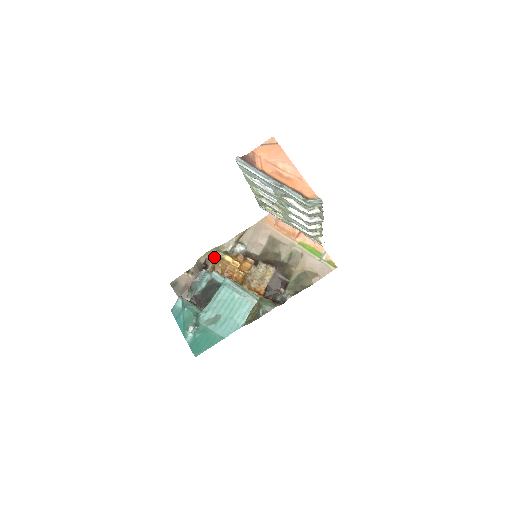
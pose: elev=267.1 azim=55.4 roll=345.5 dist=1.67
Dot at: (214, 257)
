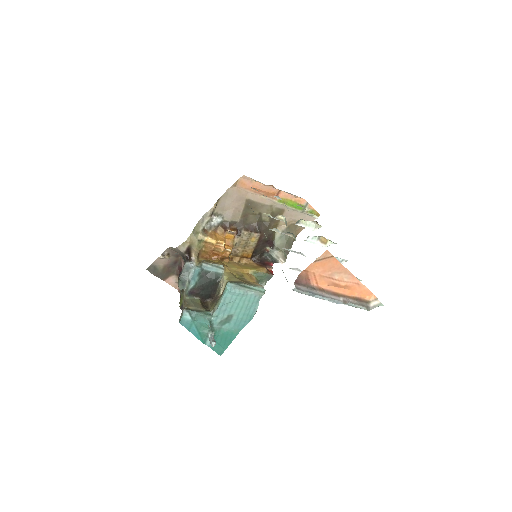
Dot at: (195, 244)
